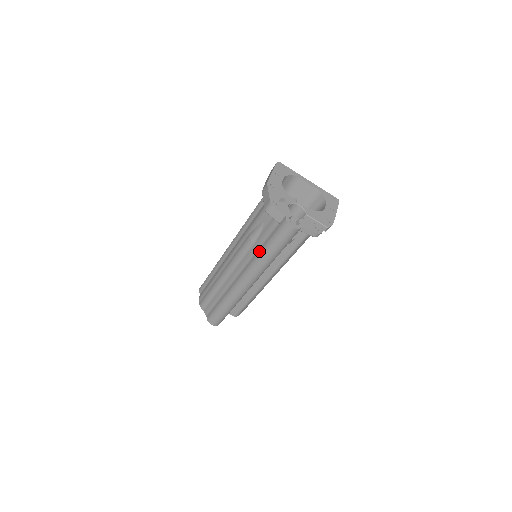
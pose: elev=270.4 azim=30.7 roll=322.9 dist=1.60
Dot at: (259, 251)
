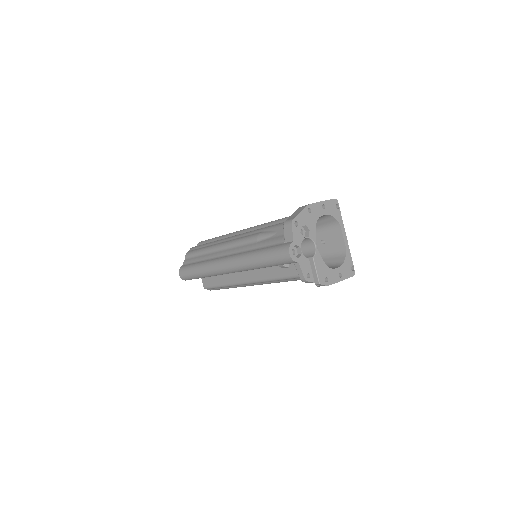
Dot at: (254, 250)
